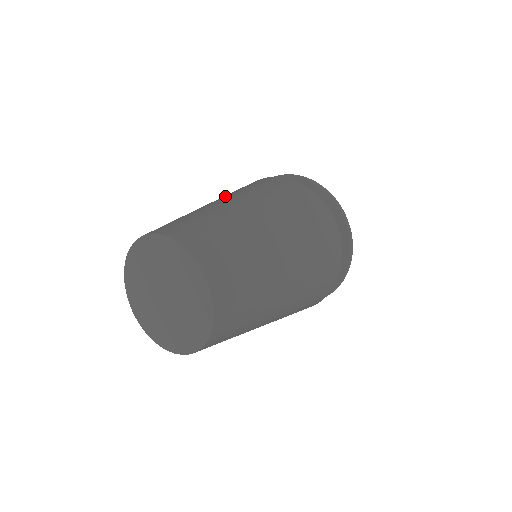
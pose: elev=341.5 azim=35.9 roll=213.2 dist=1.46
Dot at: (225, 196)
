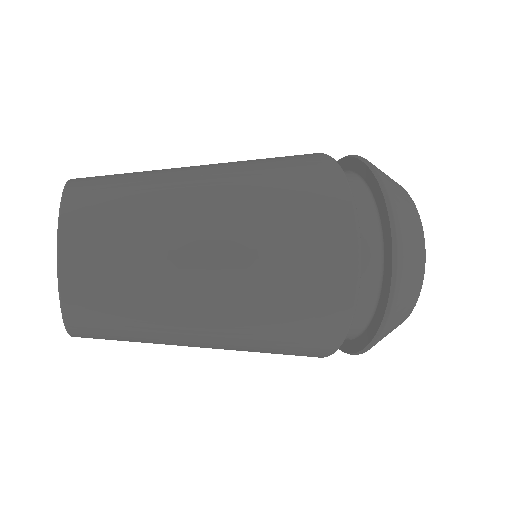
Dot at: occluded
